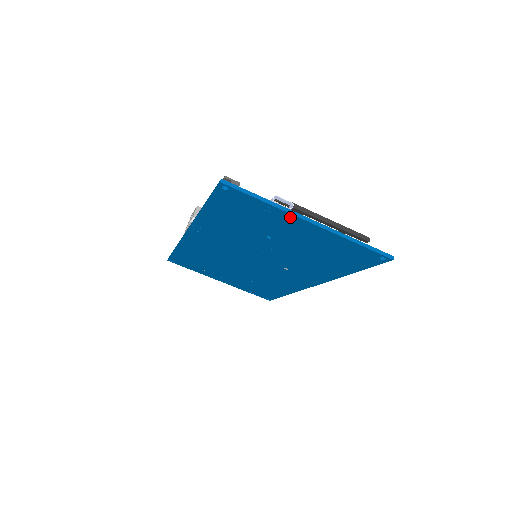
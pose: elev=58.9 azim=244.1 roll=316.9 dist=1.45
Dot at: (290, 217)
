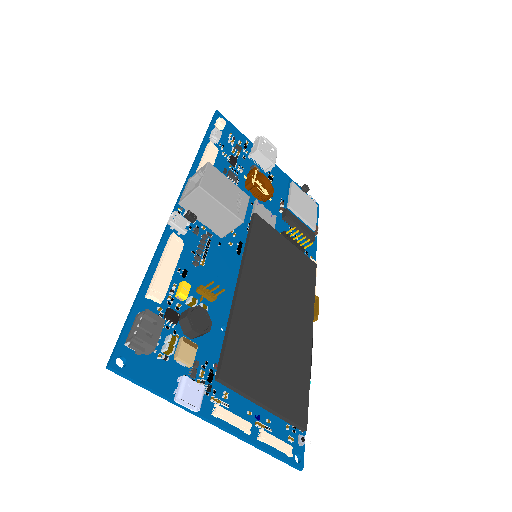
Dot at: occluded
